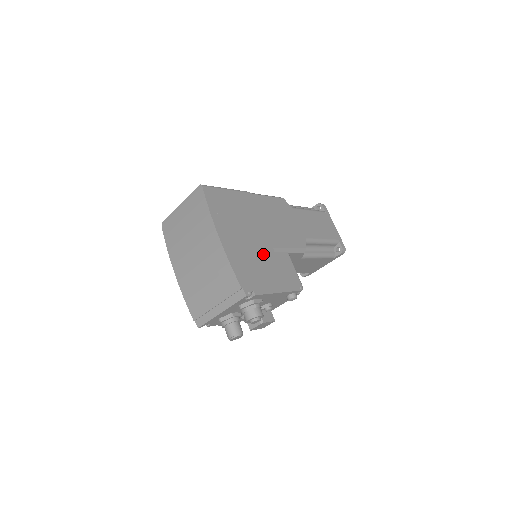
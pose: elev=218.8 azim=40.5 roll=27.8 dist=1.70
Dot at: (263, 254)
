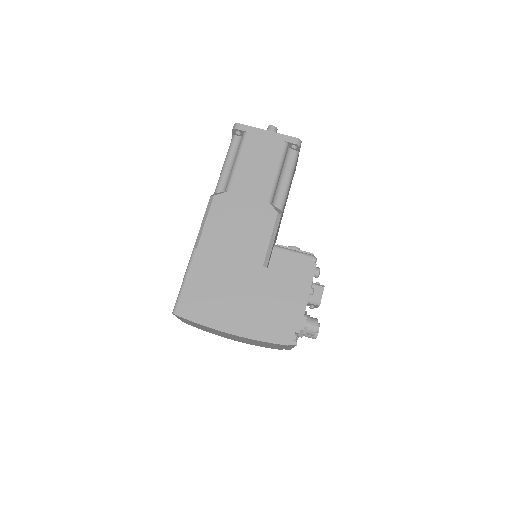
Dot at: (265, 287)
